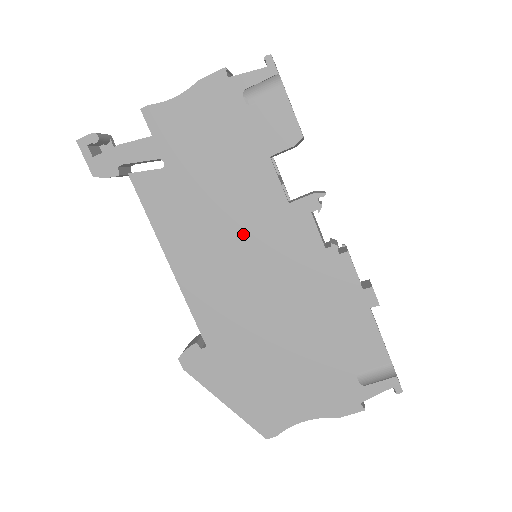
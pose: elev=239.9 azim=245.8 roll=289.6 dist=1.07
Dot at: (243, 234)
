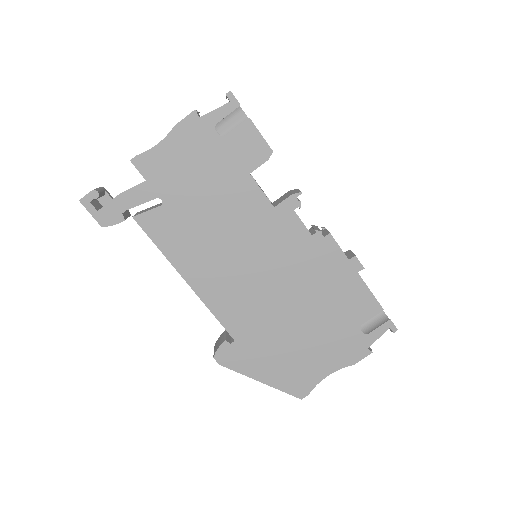
Dot at: (243, 242)
